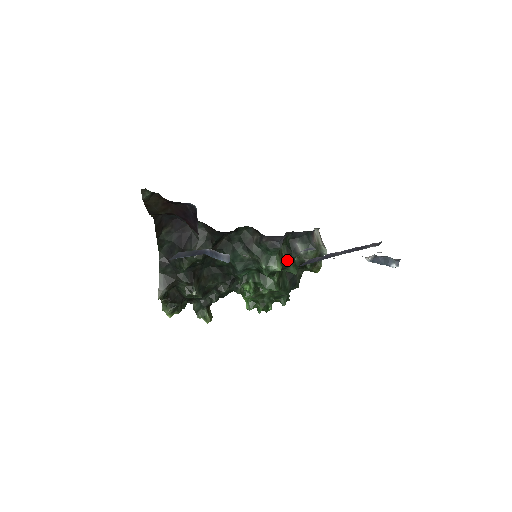
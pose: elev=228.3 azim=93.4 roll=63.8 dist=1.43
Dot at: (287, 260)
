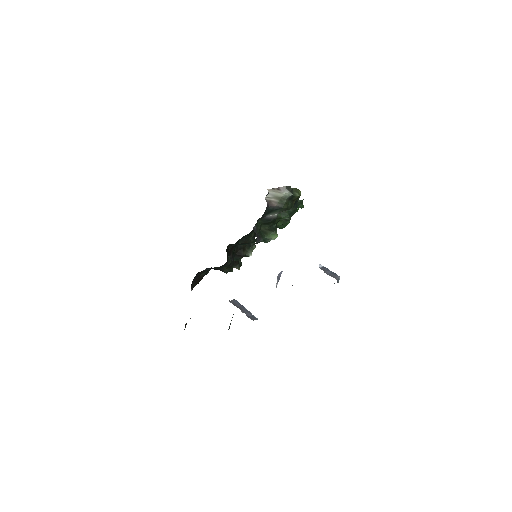
Dot at: (274, 224)
